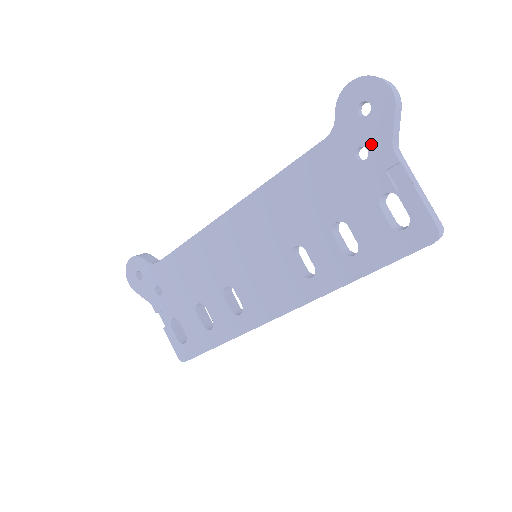
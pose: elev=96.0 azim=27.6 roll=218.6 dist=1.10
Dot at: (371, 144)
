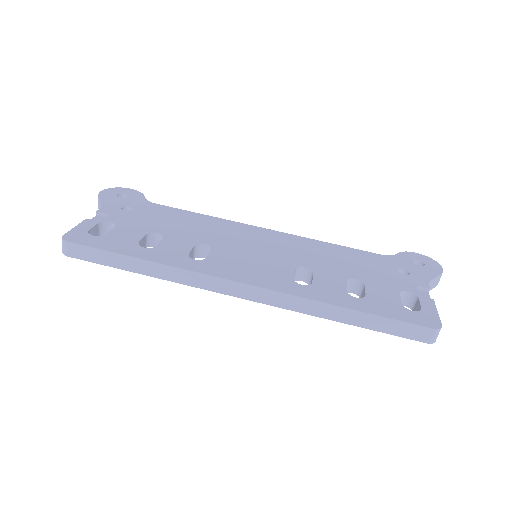
Dot at: (414, 273)
